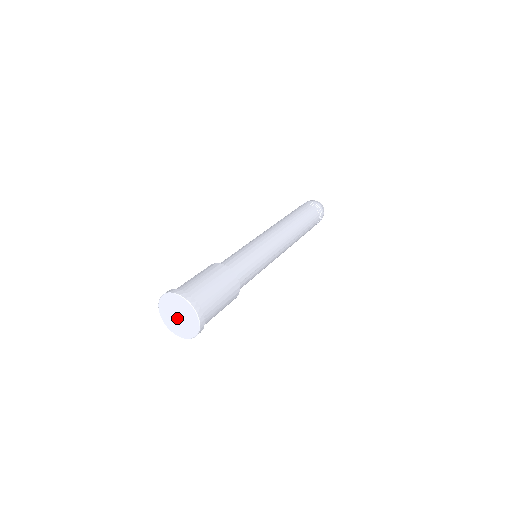
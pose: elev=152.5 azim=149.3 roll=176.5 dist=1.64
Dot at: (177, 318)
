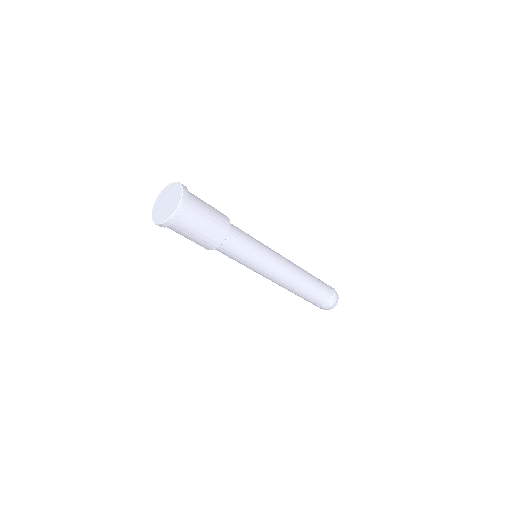
Dot at: (165, 205)
